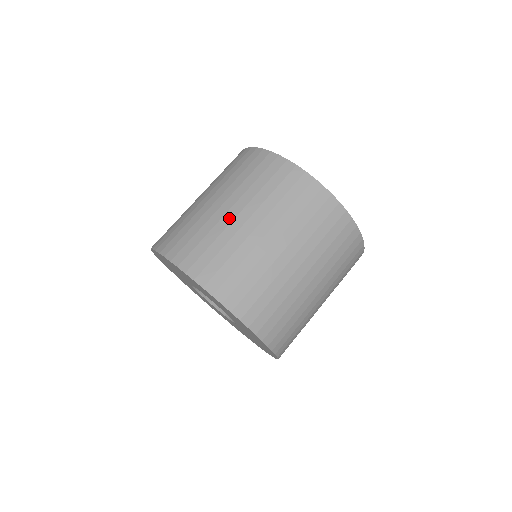
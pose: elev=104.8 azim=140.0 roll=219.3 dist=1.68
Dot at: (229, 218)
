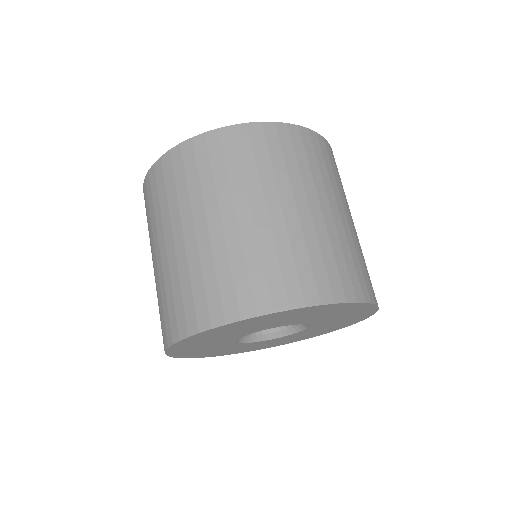
Dot at: (164, 258)
